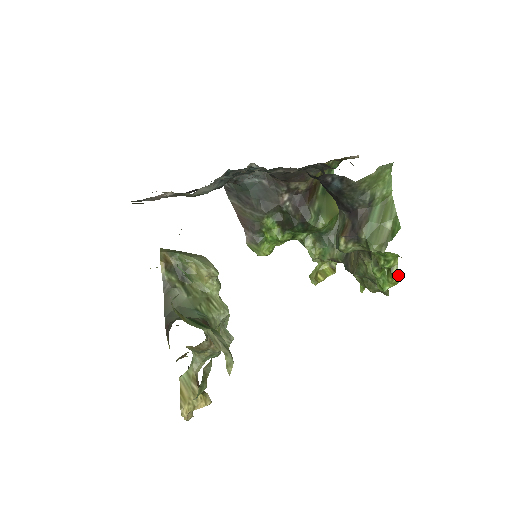
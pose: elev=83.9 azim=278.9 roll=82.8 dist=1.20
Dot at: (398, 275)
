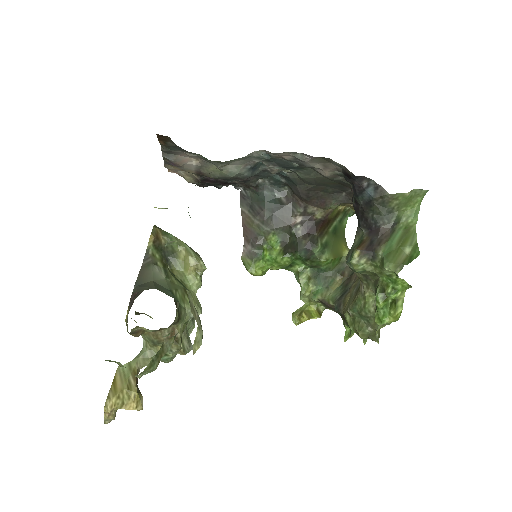
Dot at: (402, 309)
